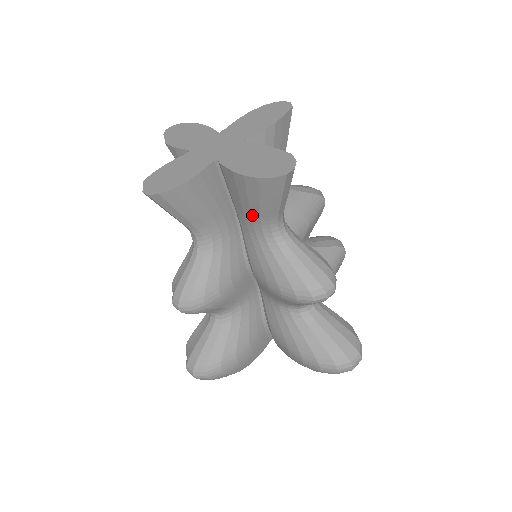
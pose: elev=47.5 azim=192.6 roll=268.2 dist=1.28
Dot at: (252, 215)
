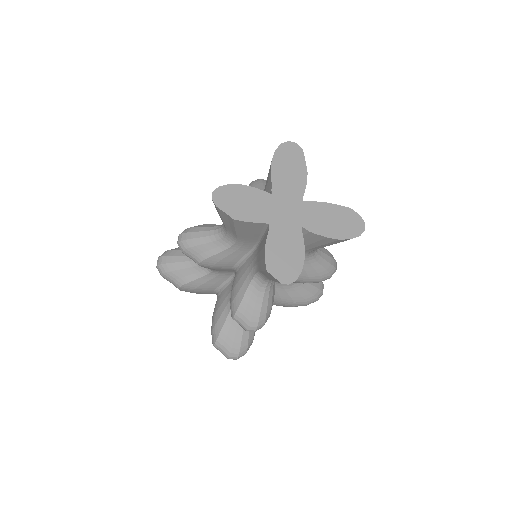
Dot at: (310, 249)
